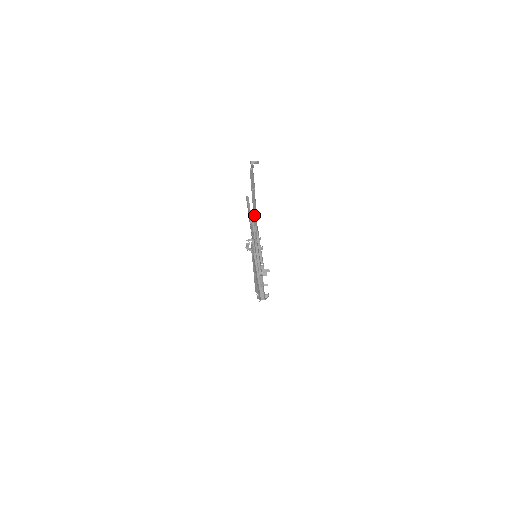
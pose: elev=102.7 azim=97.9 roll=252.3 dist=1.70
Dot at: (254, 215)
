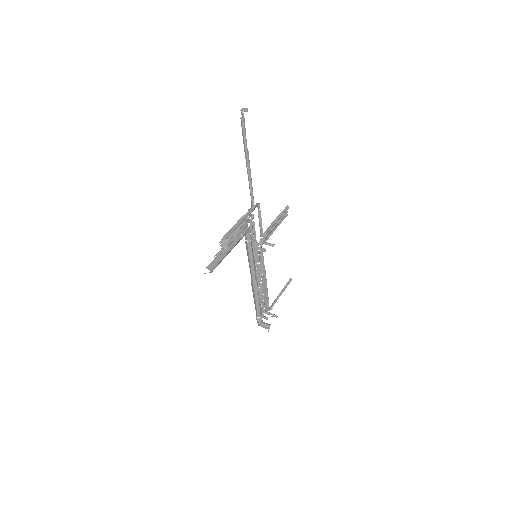
Dot at: (250, 189)
